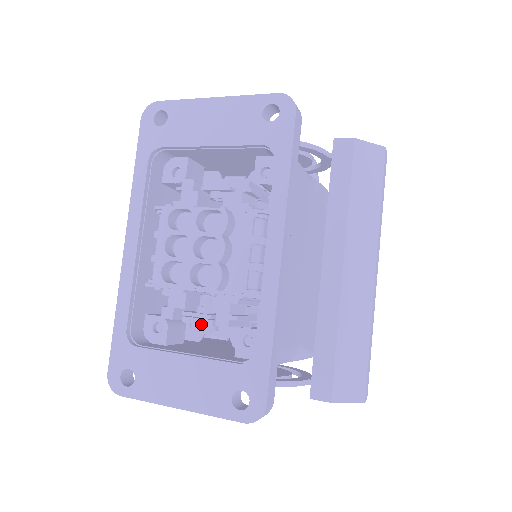
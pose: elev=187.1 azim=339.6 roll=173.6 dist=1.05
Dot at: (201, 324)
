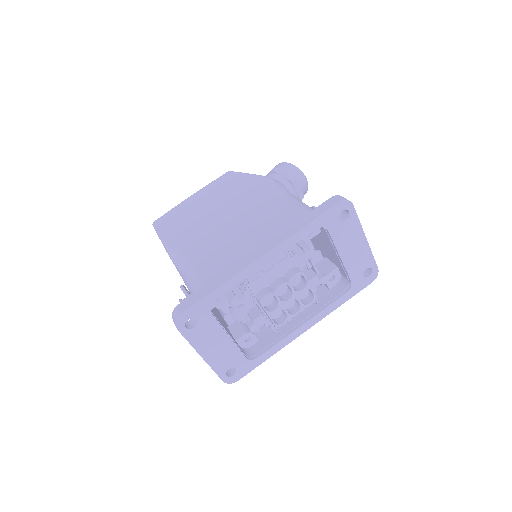
Dot at: (242, 319)
